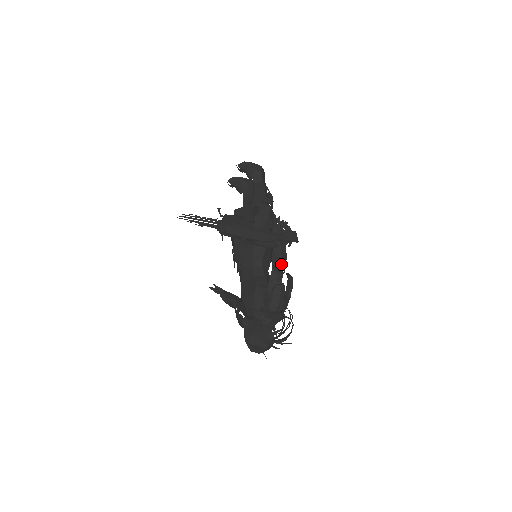
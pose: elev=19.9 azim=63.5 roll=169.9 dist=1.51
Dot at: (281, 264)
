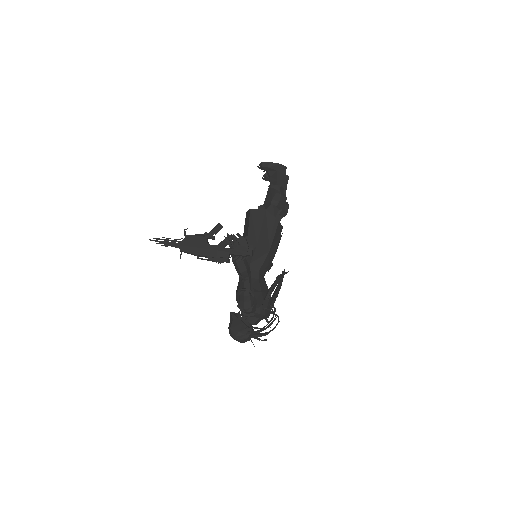
Dot at: (242, 274)
